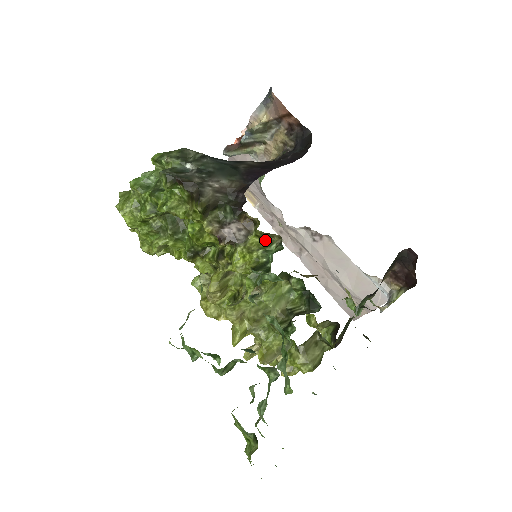
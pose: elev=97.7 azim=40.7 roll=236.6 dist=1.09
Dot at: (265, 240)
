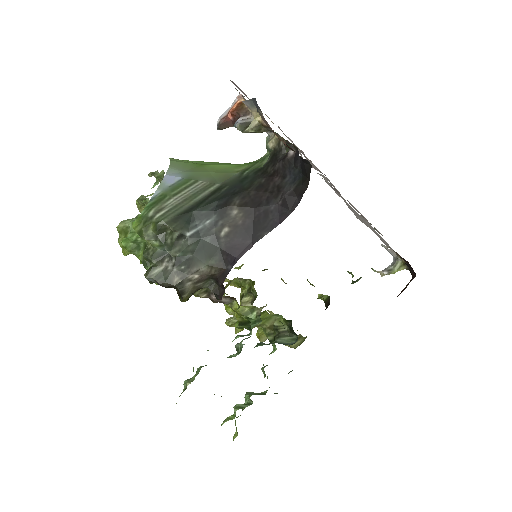
Dot at: (248, 306)
